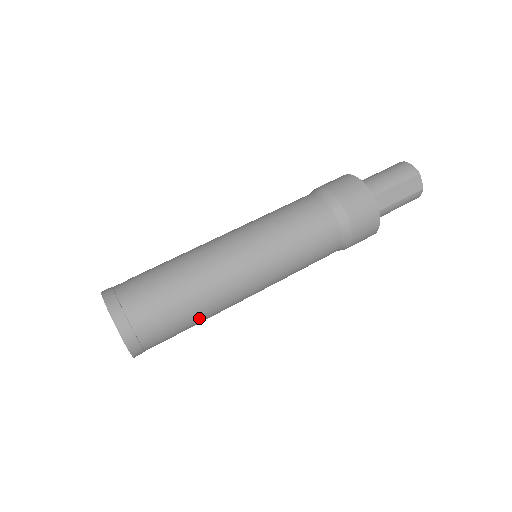
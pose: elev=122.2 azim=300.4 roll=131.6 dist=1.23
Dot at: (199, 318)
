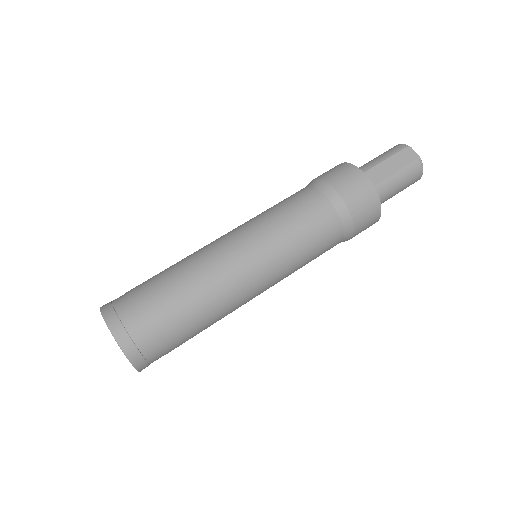
Dot at: (194, 310)
